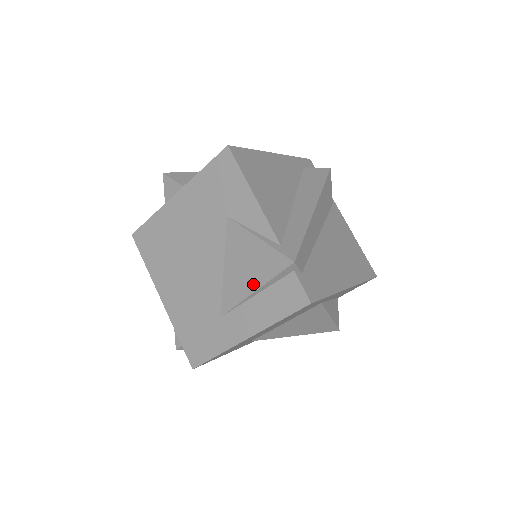
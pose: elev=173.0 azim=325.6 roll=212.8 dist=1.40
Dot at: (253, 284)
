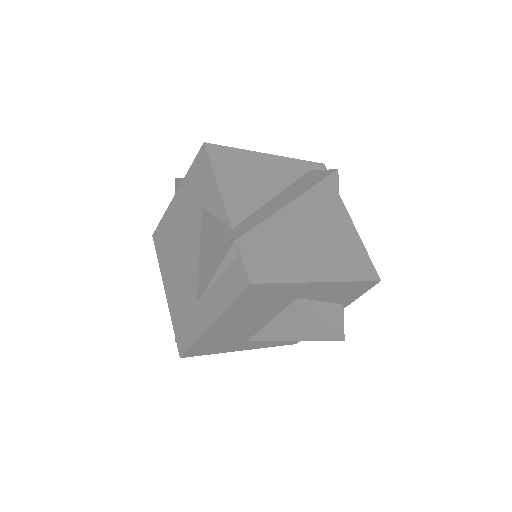
Dot at: (213, 268)
